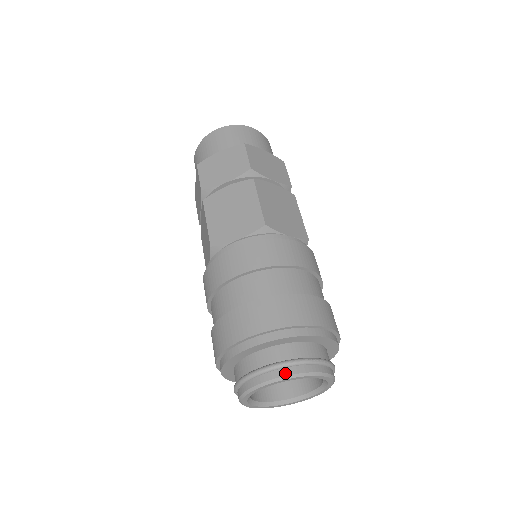
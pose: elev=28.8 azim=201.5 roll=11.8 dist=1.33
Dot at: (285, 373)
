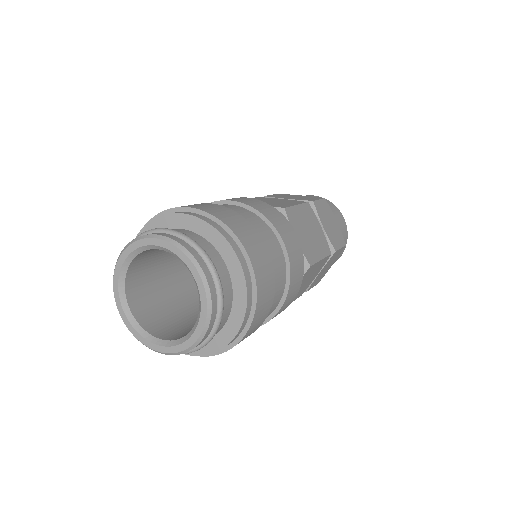
Dot at: (176, 239)
